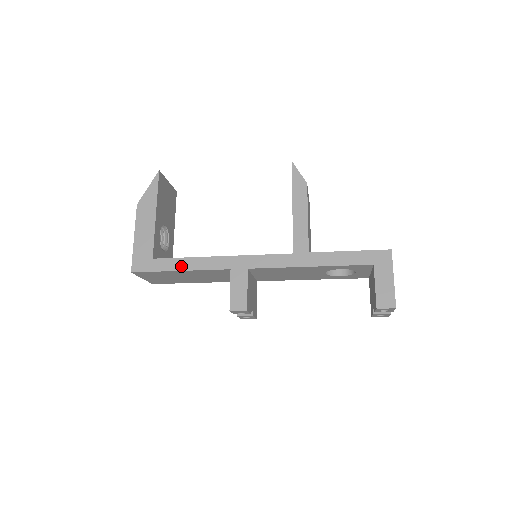
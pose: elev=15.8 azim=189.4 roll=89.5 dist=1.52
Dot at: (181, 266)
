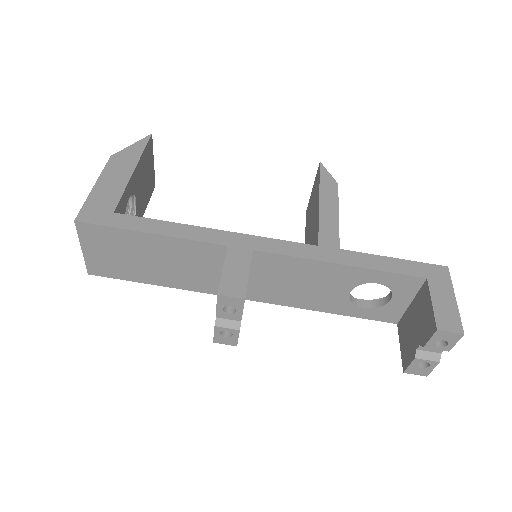
Dot at: (155, 228)
